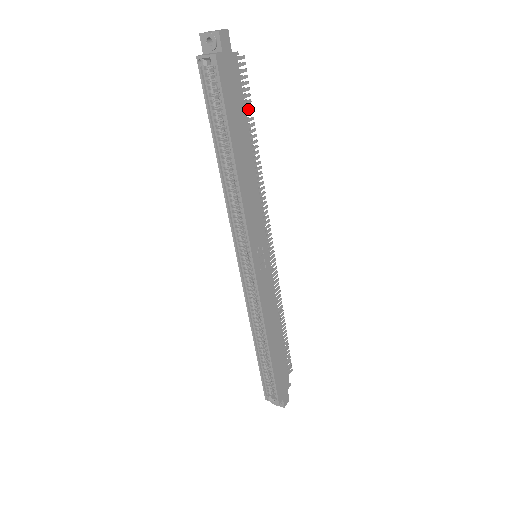
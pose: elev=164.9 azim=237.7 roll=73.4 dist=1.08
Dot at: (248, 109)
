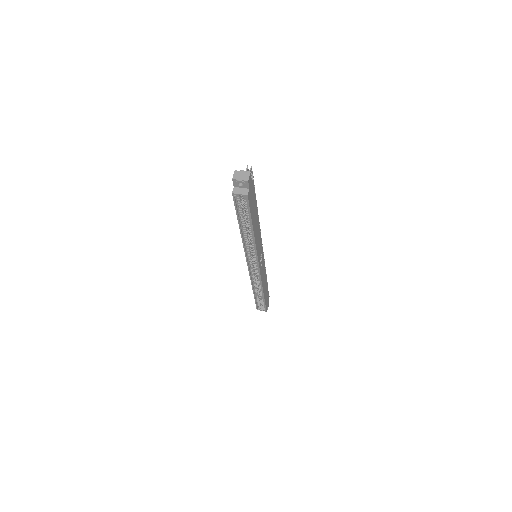
Dot at: occluded
